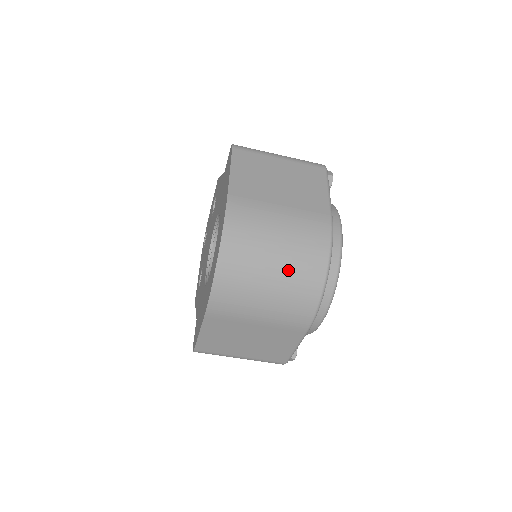
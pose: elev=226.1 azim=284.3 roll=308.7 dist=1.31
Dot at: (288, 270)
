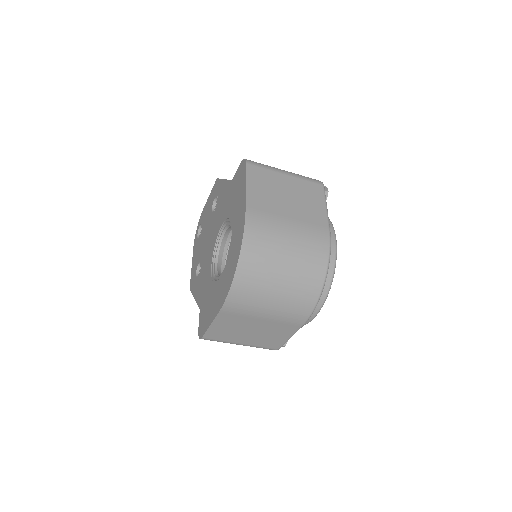
Dot at: (294, 276)
